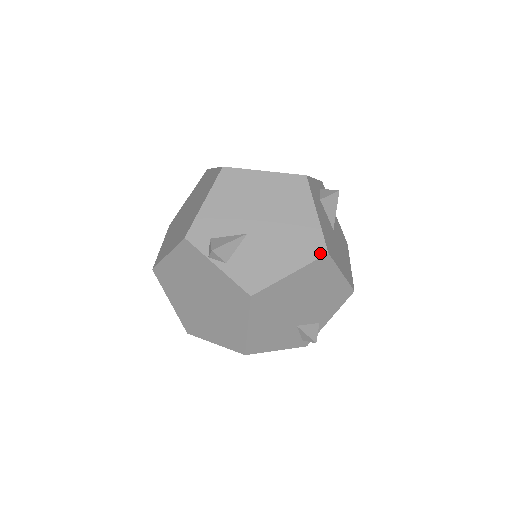
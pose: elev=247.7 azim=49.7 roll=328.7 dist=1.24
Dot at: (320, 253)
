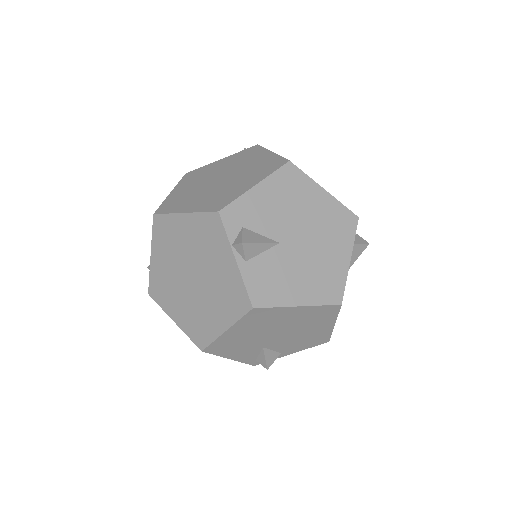
Dot at: (335, 300)
